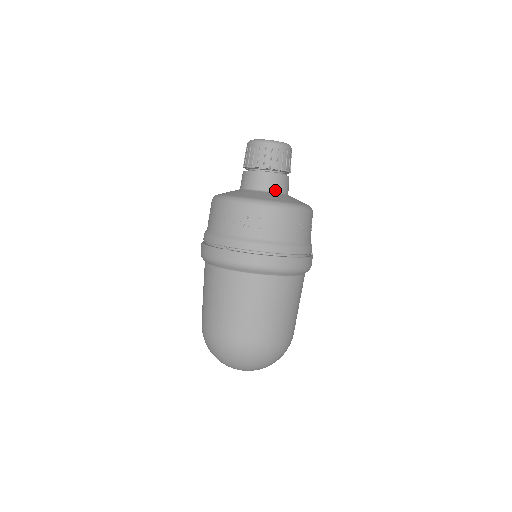
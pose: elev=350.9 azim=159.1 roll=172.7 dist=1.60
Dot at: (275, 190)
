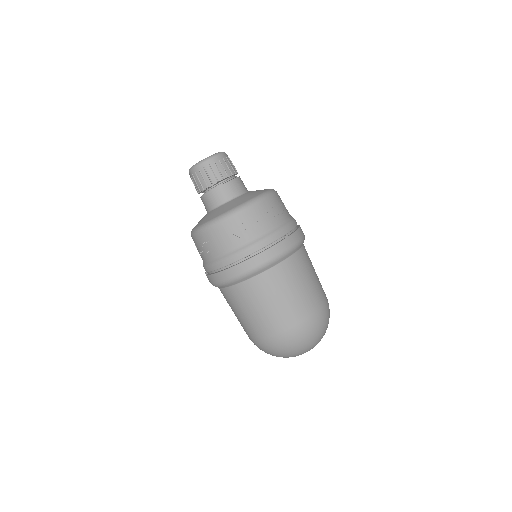
Dot at: (218, 204)
